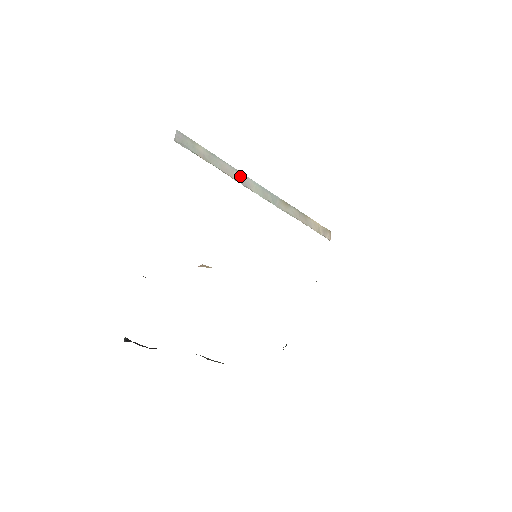
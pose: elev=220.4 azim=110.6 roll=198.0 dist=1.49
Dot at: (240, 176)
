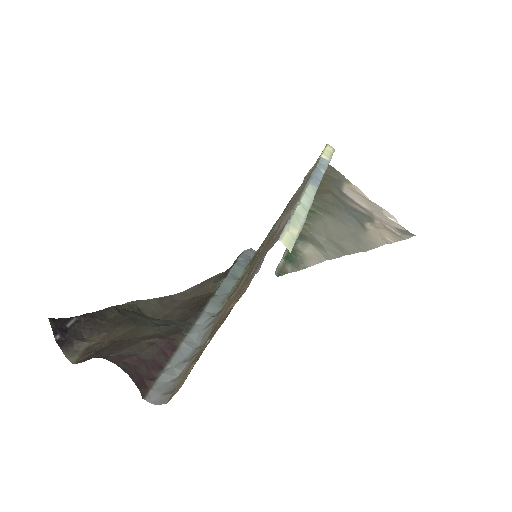
Dot at: occluded
